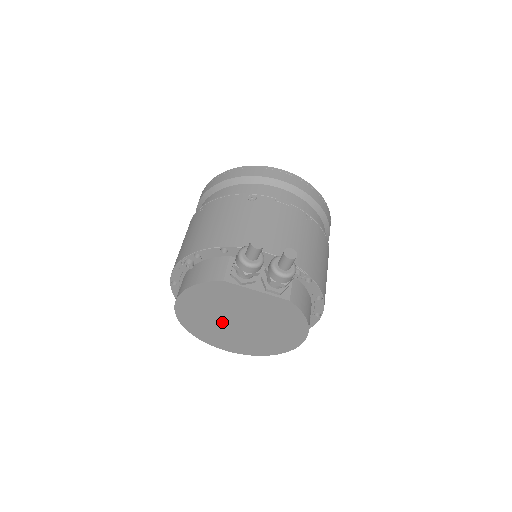
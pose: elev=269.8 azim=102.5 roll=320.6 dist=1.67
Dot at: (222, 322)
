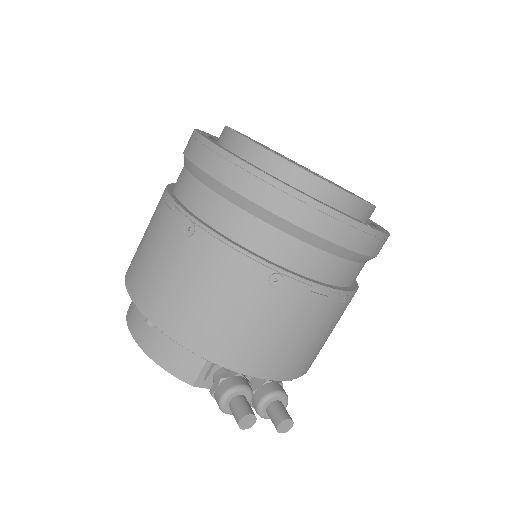
Dot at: occluded
